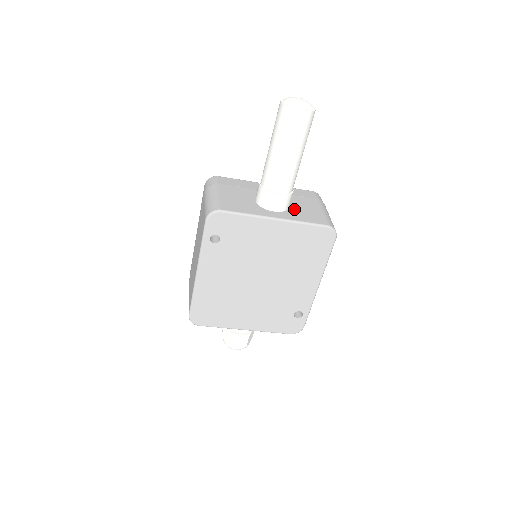
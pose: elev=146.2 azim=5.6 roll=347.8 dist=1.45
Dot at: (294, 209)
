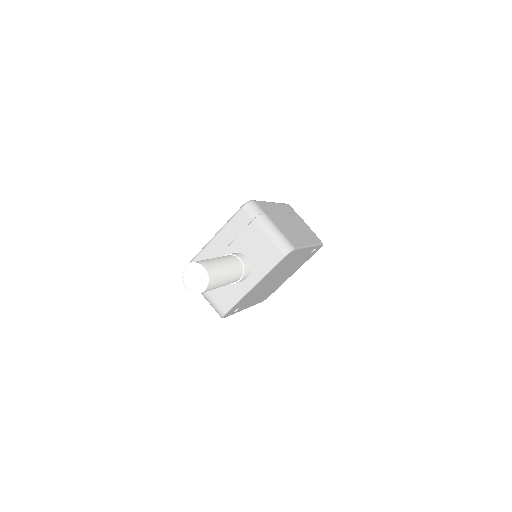
Dot at: (253, 259)
